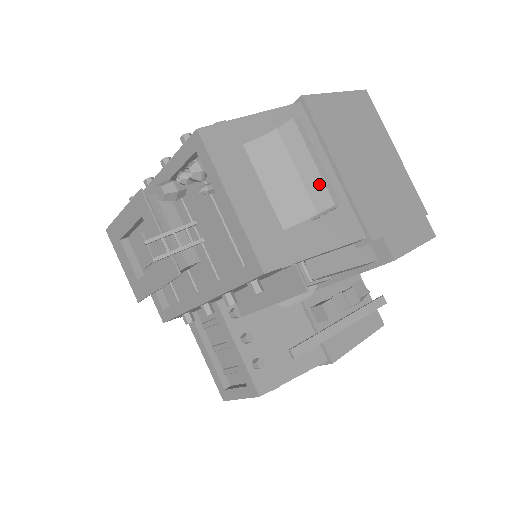
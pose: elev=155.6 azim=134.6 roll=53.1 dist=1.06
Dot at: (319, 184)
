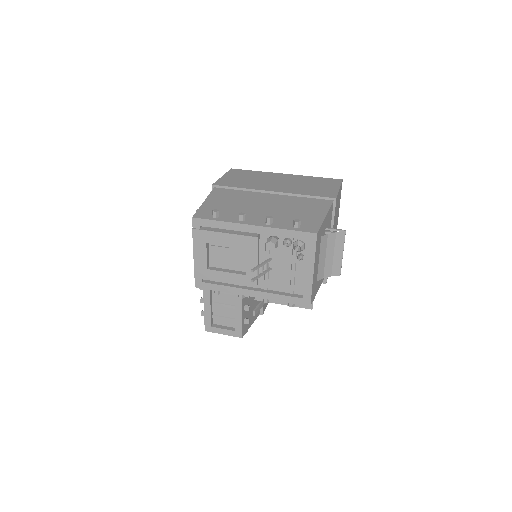
Dot at: (339, 264)
